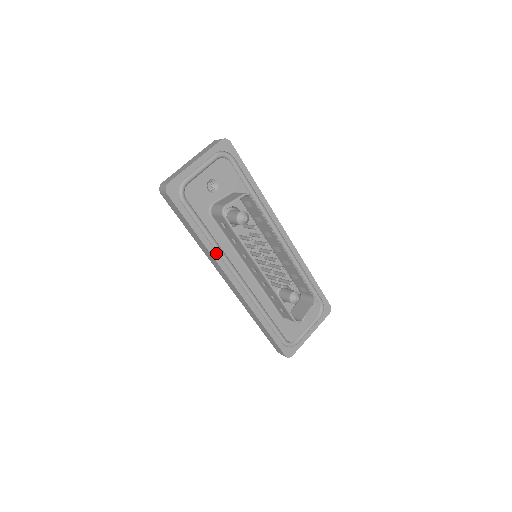
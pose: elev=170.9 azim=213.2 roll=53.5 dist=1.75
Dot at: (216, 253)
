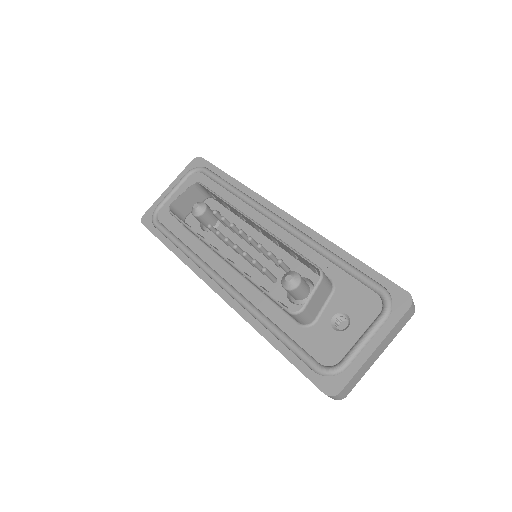
Dot at: (192, 262)
